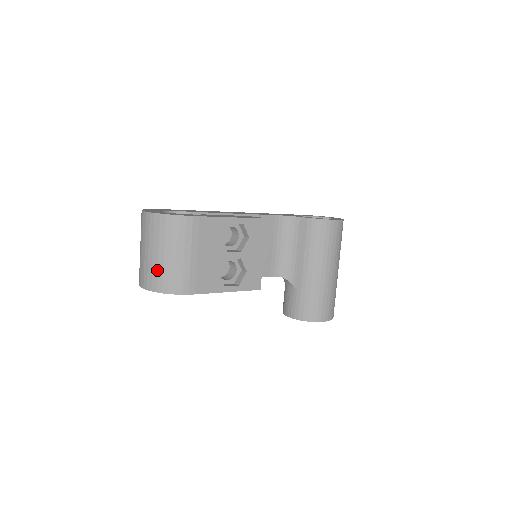
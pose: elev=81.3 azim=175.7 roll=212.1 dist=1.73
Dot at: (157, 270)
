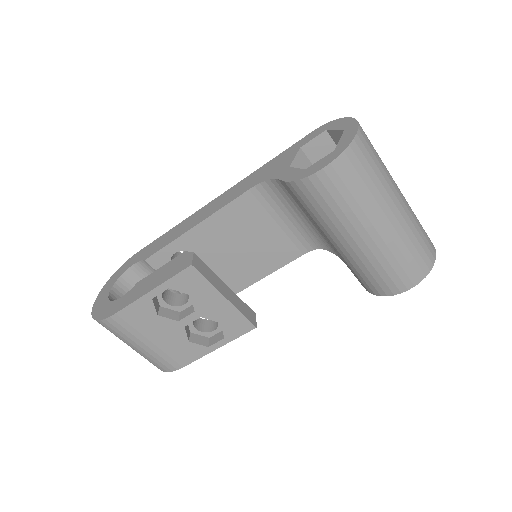
Dot at: occluded
